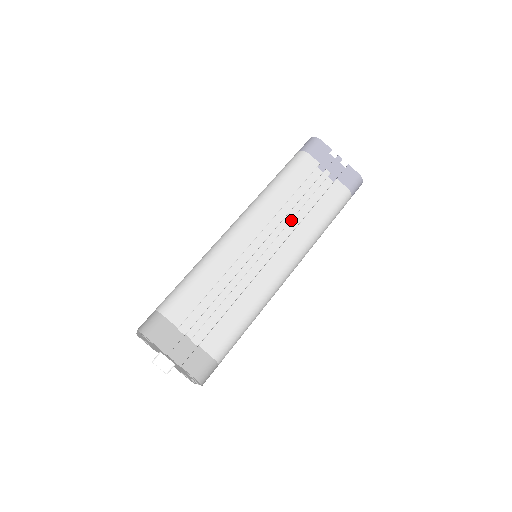
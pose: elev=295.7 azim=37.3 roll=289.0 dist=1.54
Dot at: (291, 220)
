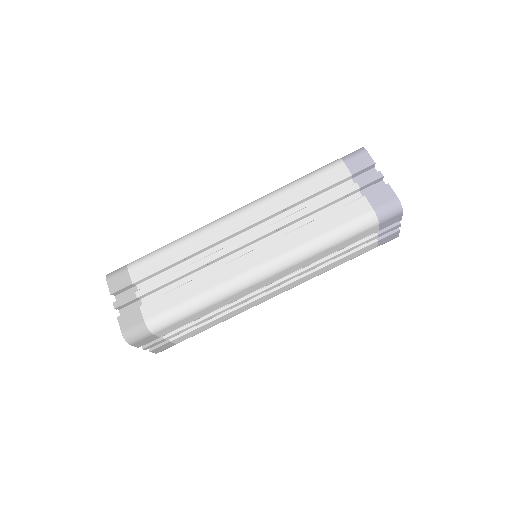
Dot at: (292, 226)
